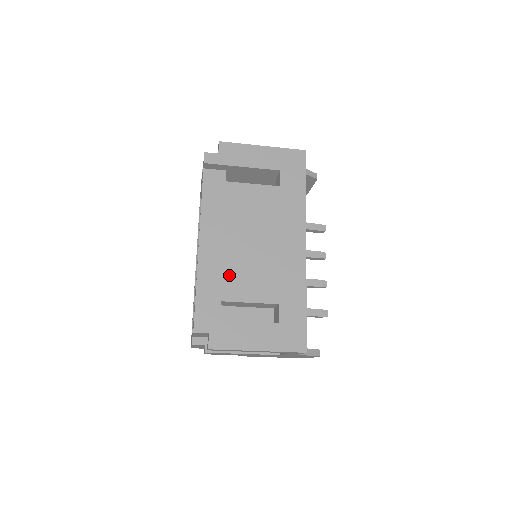
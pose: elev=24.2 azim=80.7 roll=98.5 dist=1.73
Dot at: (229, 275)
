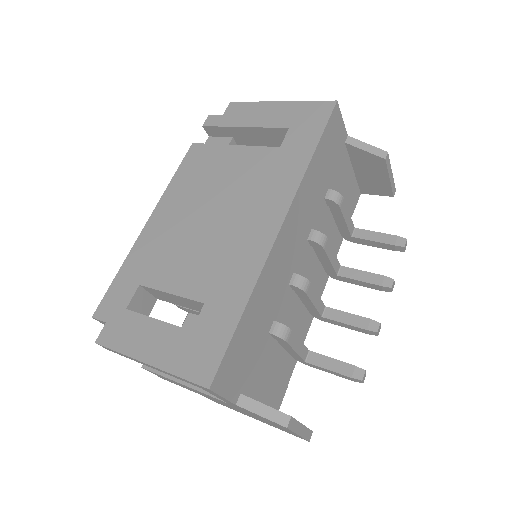
Dot at: (164, 254)
